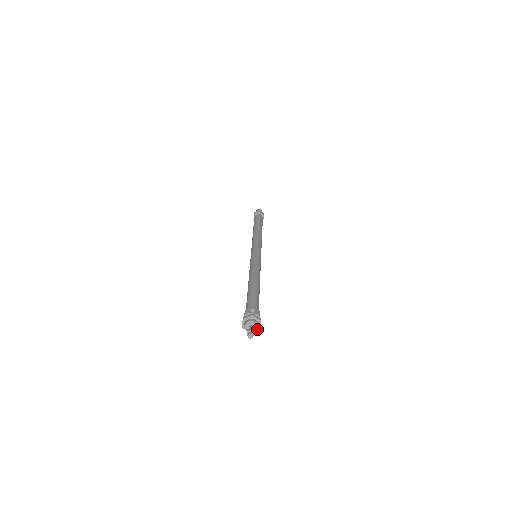
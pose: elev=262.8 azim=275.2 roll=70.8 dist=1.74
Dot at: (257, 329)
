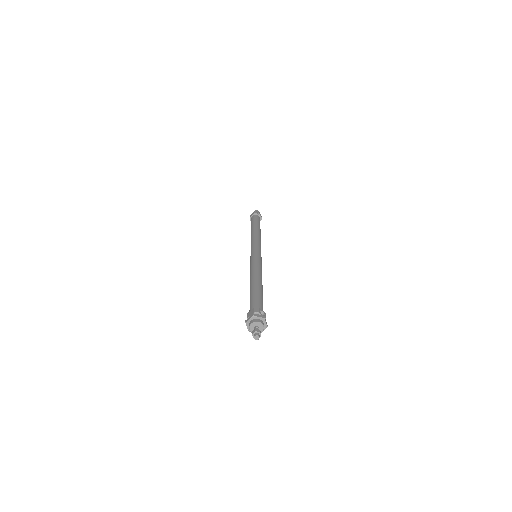
Dot at: occluded
